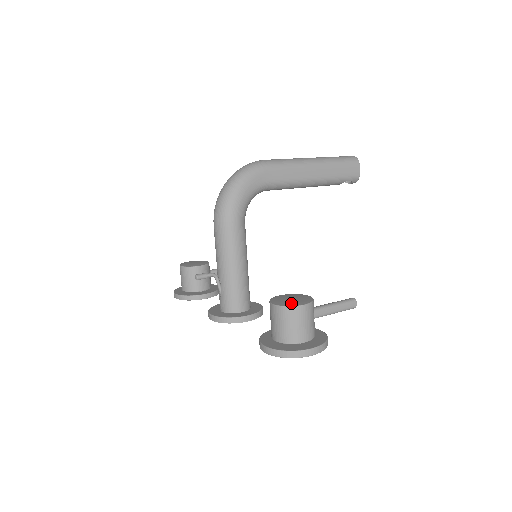
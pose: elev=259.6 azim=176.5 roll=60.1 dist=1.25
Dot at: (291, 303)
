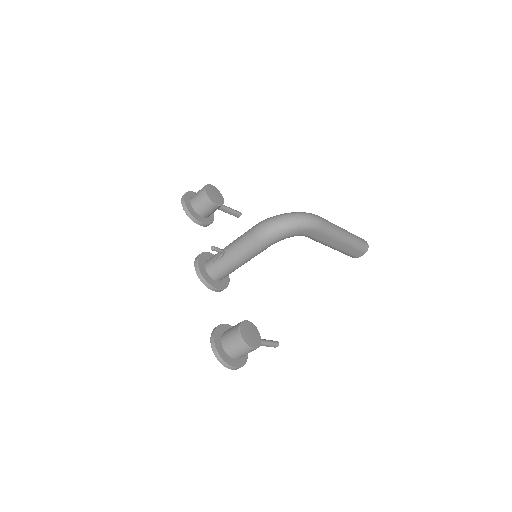
Dot at: (249, 341)
